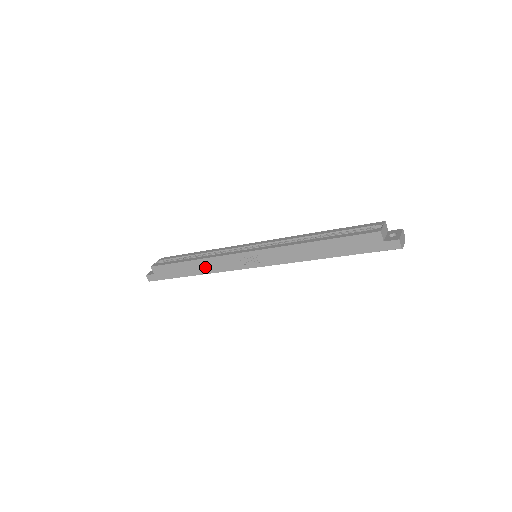
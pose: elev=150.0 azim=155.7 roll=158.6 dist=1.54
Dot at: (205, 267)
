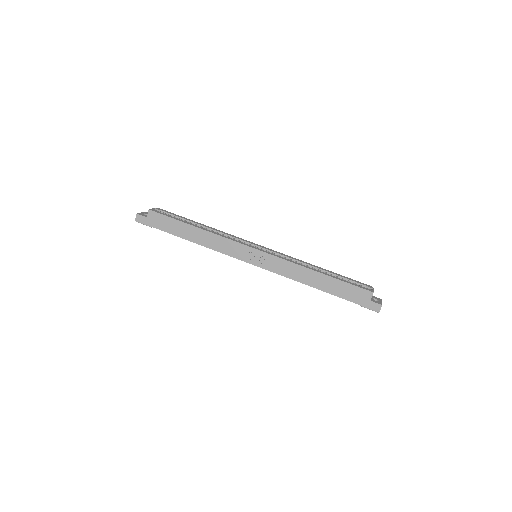
Dot at: (206, 239)
